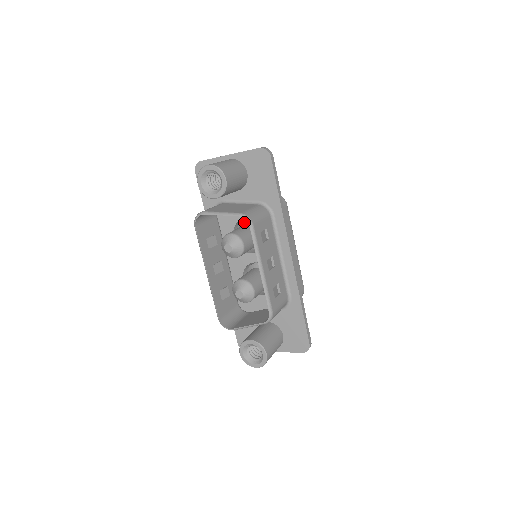
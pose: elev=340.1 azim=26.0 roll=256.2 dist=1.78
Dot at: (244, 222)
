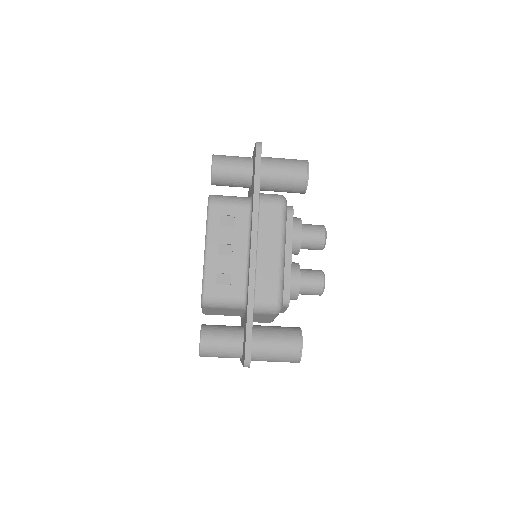
Dot at: occluded
